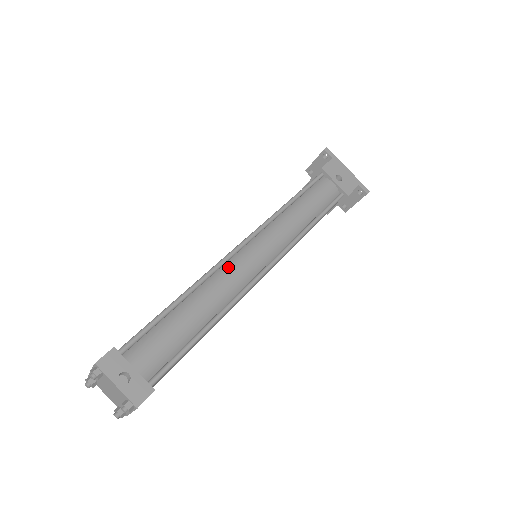
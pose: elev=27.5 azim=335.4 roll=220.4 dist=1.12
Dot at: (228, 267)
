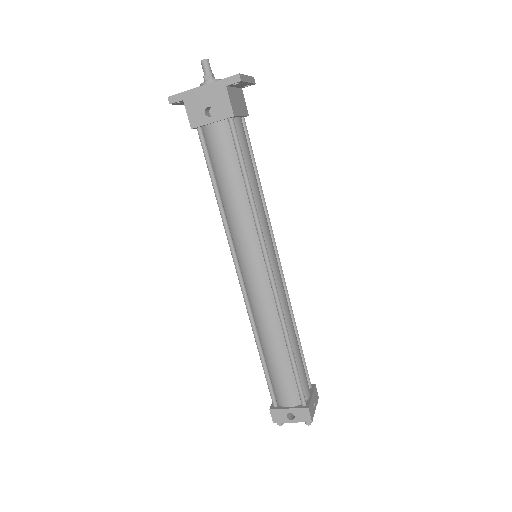
Dot at: (253, 303)
